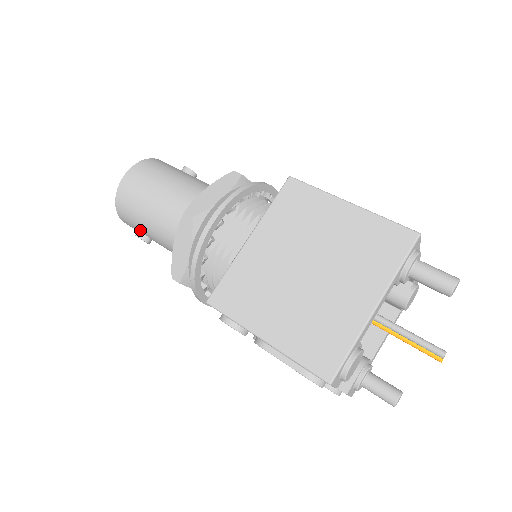
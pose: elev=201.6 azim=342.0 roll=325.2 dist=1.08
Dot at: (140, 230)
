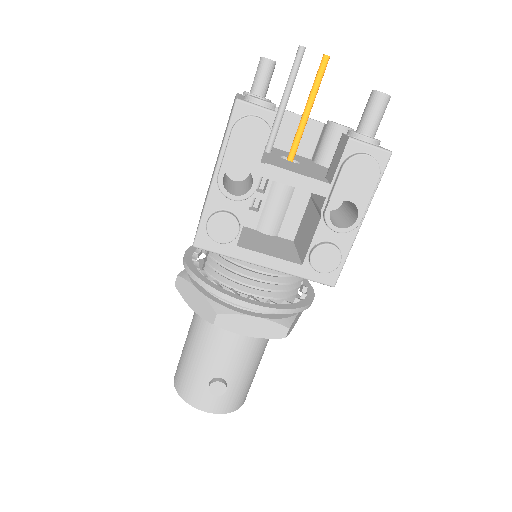
Dot at: (207, 382)
